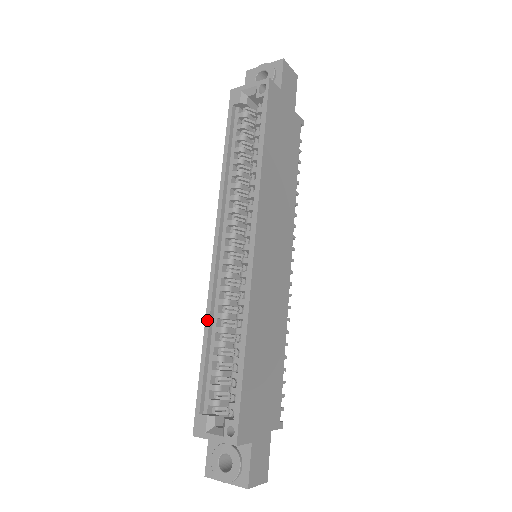
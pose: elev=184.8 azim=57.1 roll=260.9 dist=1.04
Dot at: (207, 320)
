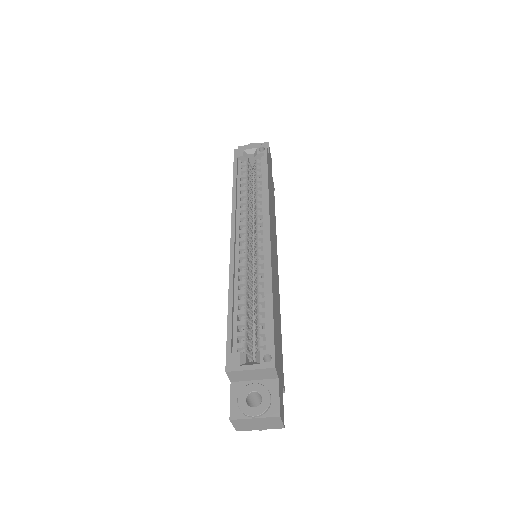
Dot at: (231, 284)
